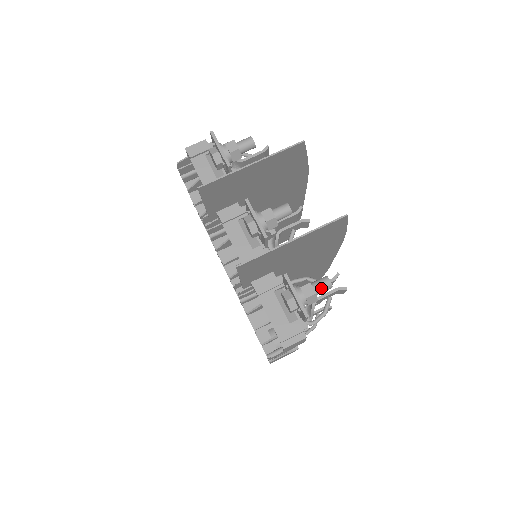
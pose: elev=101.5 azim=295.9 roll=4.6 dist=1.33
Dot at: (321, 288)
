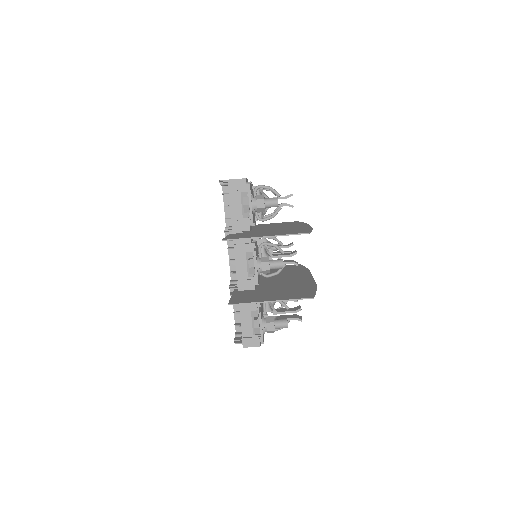
Dot at: (280, 327)
